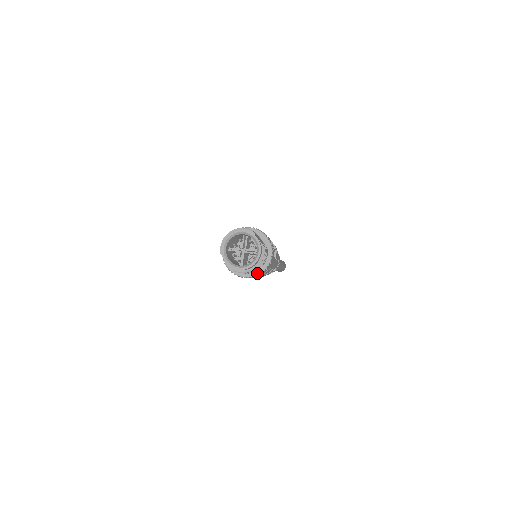
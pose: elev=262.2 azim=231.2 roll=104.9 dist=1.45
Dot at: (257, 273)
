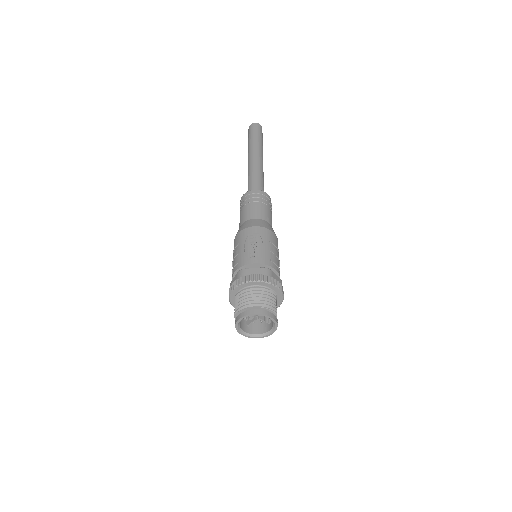
Dot at: occluded
